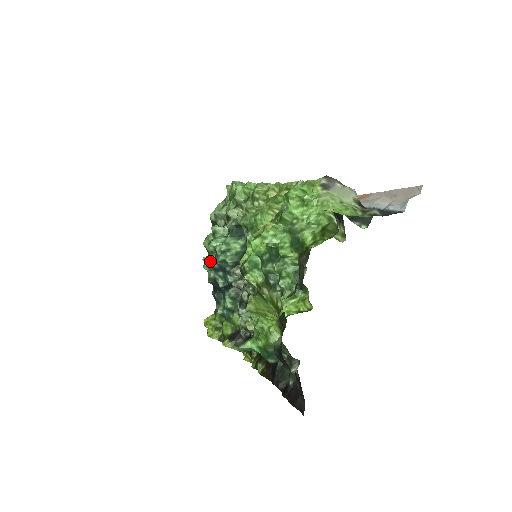
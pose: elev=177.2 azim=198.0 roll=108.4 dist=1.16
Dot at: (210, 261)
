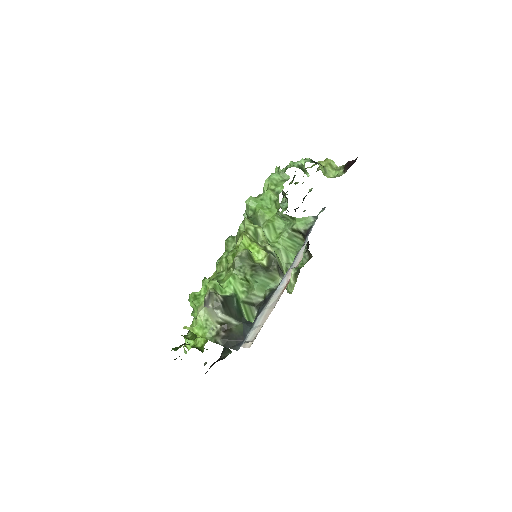
Dot at: occluded
